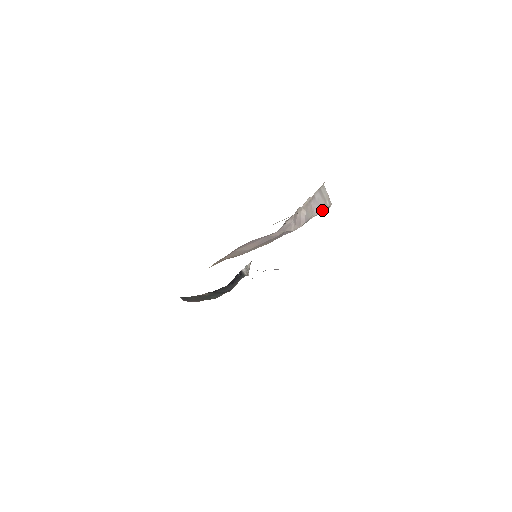
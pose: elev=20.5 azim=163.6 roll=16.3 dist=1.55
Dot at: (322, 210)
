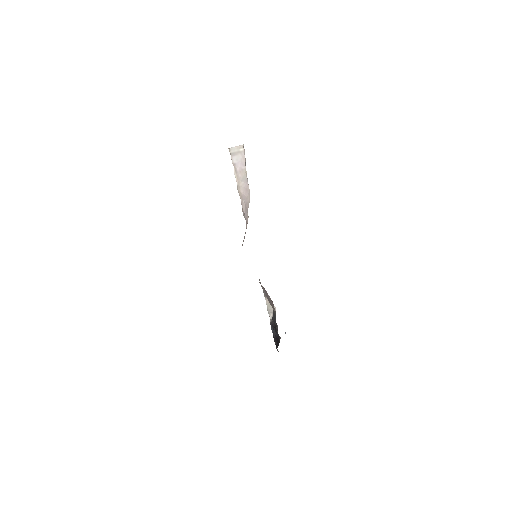
Dot at: (244, 158)
